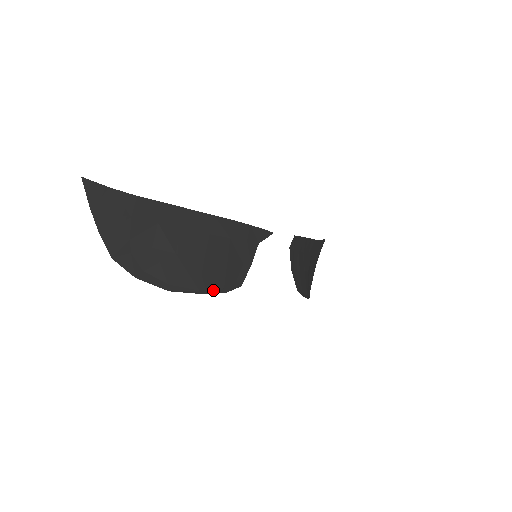
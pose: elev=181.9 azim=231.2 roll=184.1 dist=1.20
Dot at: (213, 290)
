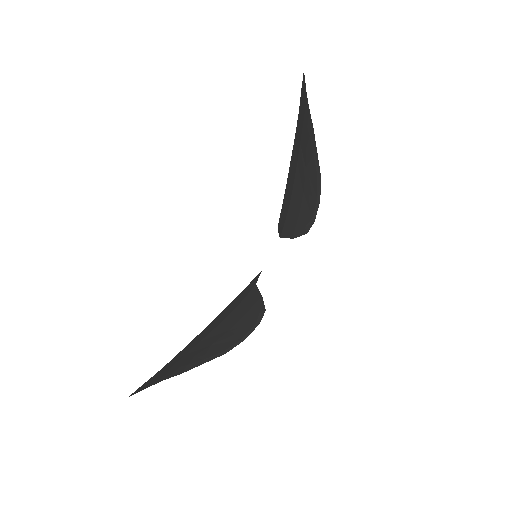
Dot at: (250, 331)
